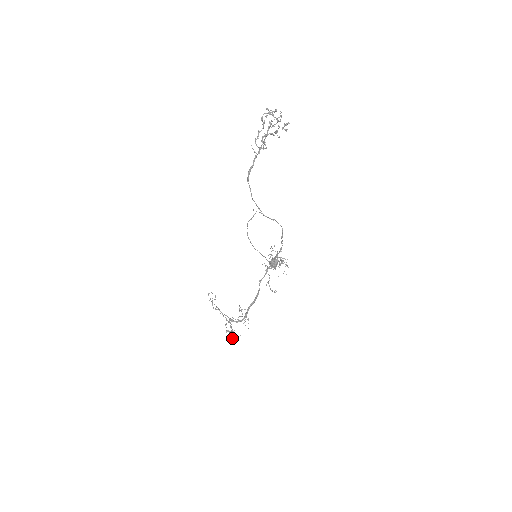
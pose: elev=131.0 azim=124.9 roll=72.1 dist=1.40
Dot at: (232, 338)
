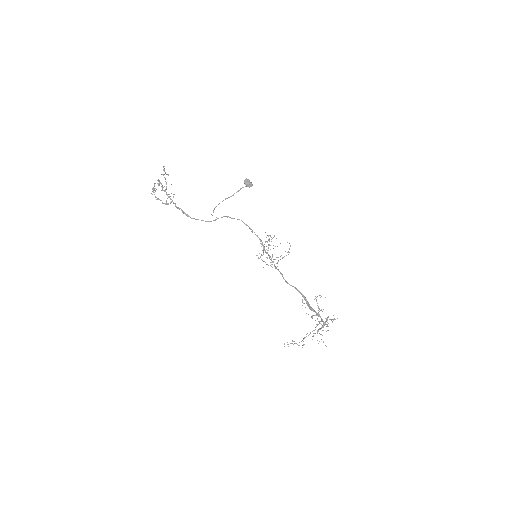
Dot at: occluded
